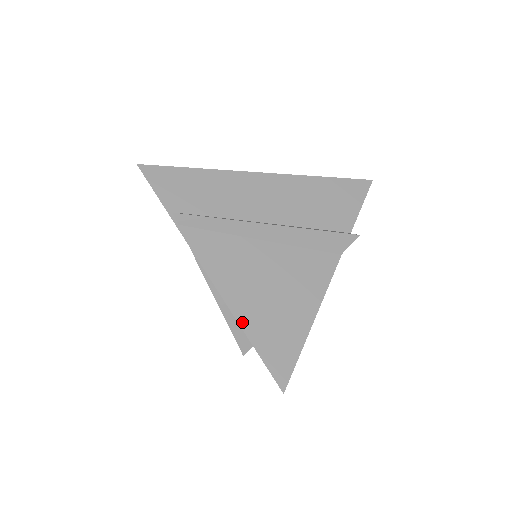
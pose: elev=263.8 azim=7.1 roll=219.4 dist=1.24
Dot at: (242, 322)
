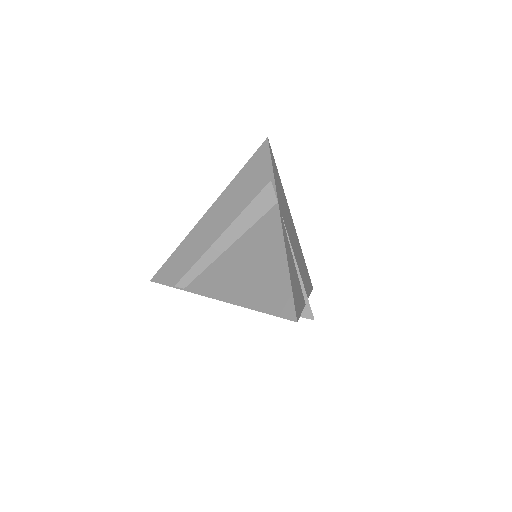
Dot at: (246, 305)
